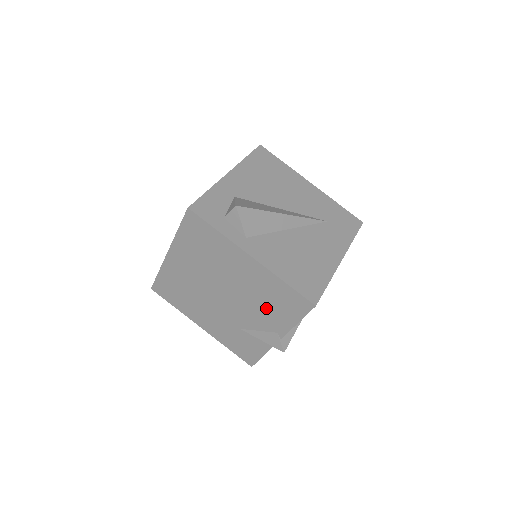
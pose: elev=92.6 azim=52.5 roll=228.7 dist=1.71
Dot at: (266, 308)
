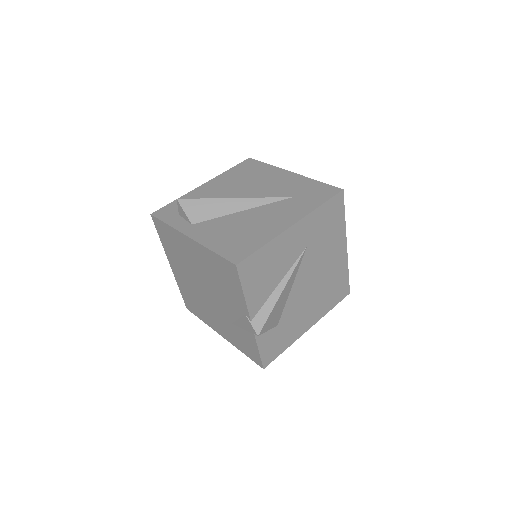
Dot at: (224, 288)
